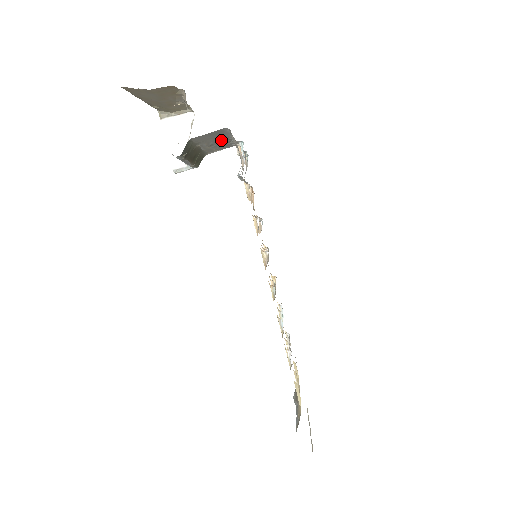
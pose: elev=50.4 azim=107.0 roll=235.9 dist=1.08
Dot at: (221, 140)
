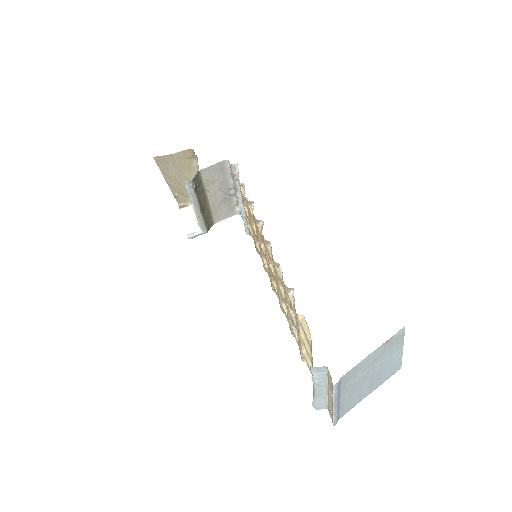
Dot at: (224, 192)
